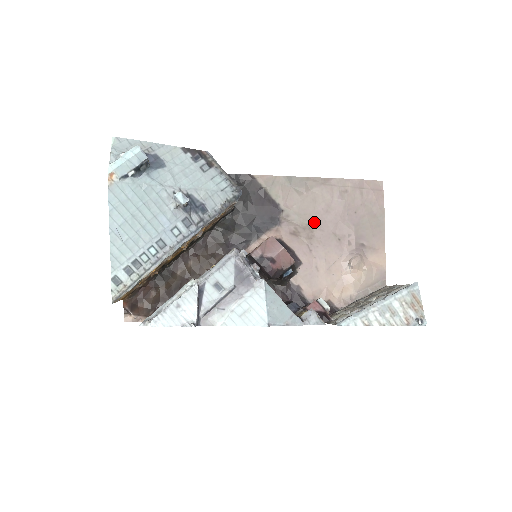
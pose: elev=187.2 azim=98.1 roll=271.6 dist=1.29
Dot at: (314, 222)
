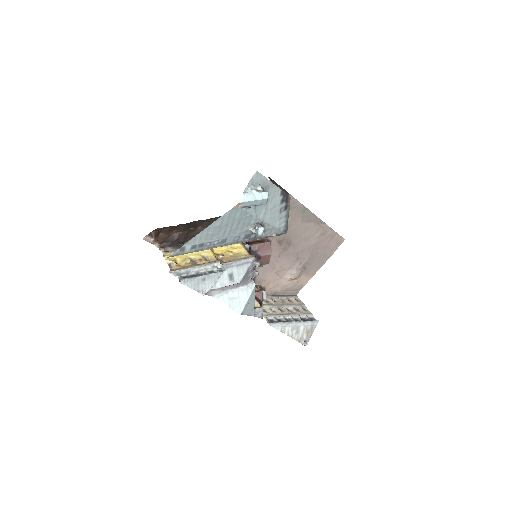
Dot at: (295, 242)
